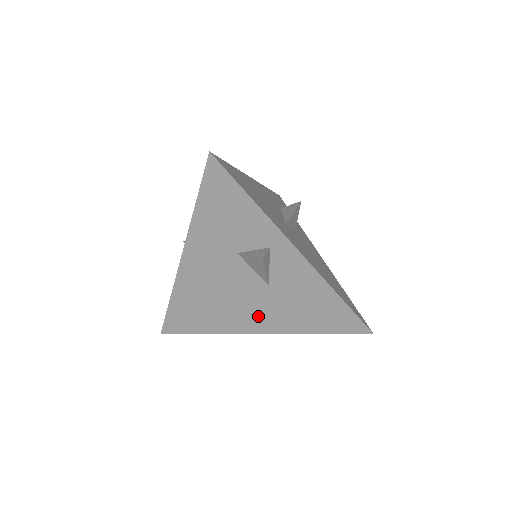
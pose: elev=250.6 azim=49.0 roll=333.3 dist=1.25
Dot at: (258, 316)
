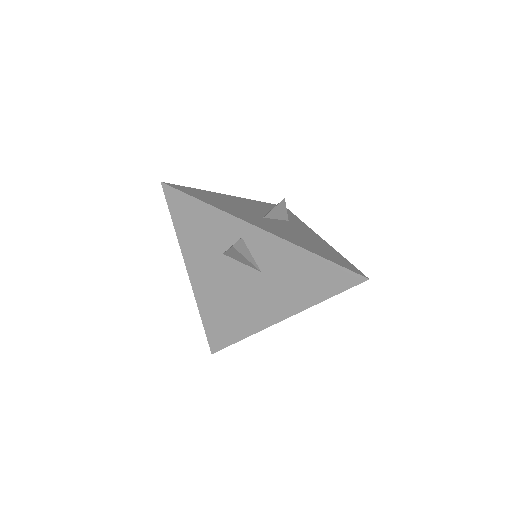
Dot at: (270, 304)
